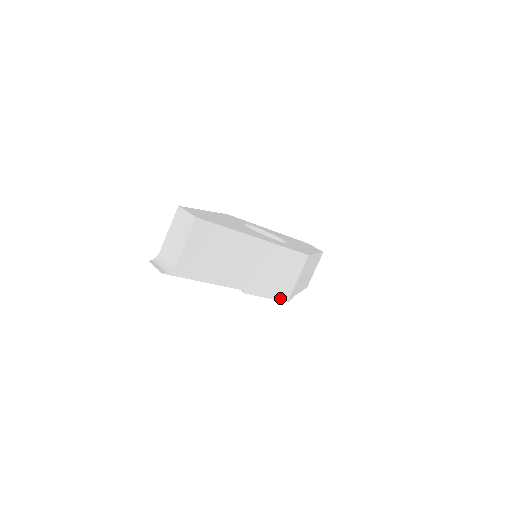
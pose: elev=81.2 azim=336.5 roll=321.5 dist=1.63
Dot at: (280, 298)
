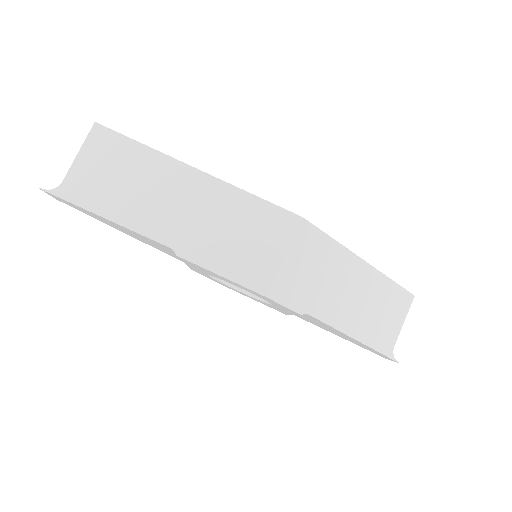
Dot at: (250, 284)
